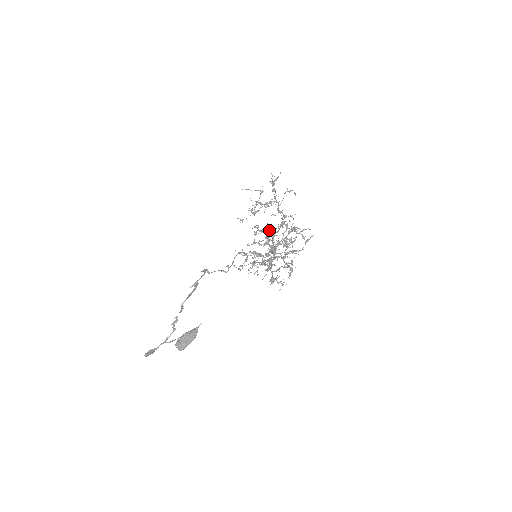
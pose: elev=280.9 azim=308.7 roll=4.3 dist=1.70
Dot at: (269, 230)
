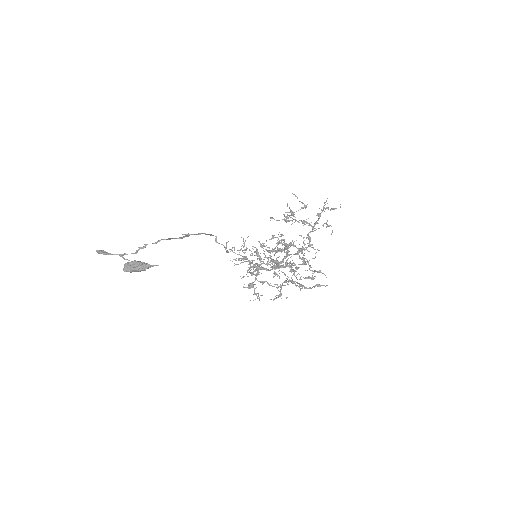
Dot at: (281, 242)
